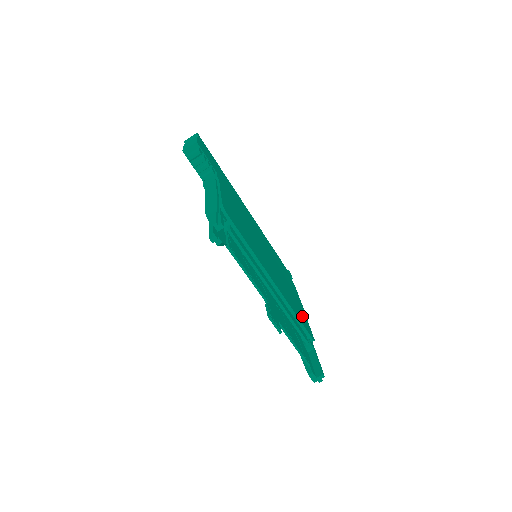
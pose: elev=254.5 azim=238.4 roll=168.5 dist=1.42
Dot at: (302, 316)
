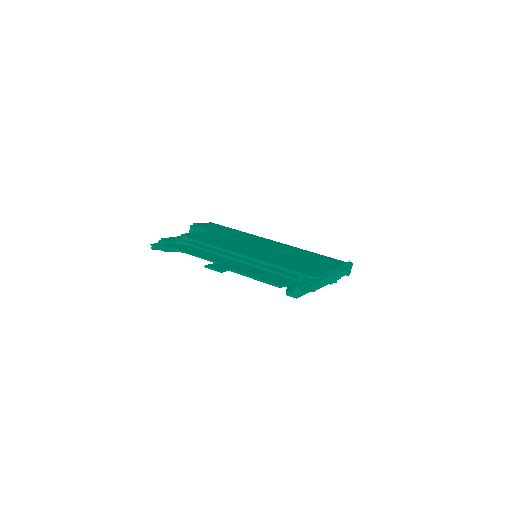
Dot at: (307, 269)
